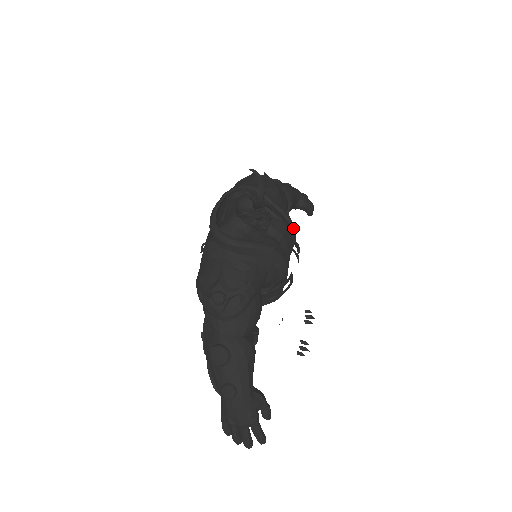
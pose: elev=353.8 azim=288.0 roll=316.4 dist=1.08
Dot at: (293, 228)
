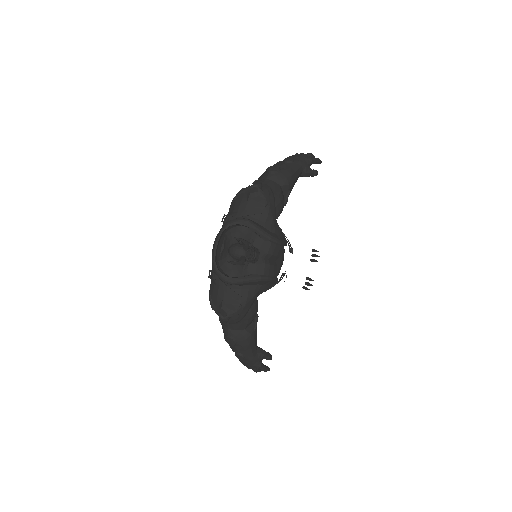
Dot at: (281, 245)
